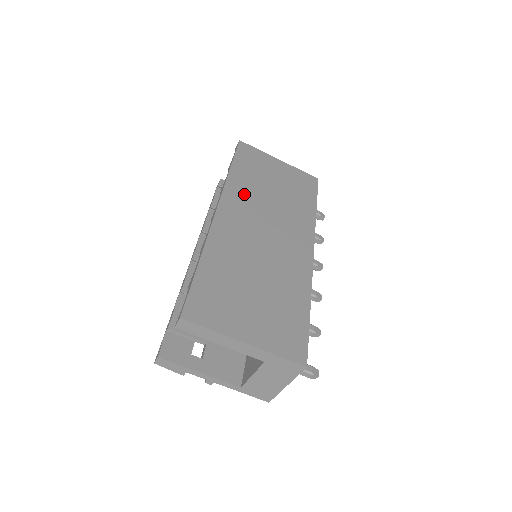
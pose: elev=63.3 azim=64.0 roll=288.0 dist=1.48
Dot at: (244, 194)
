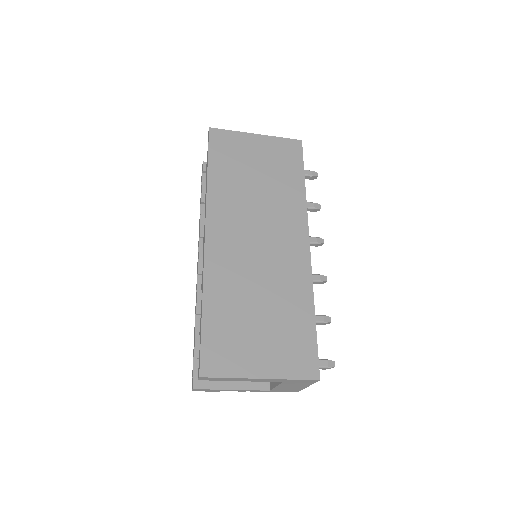
Dot at: (228, 202)
